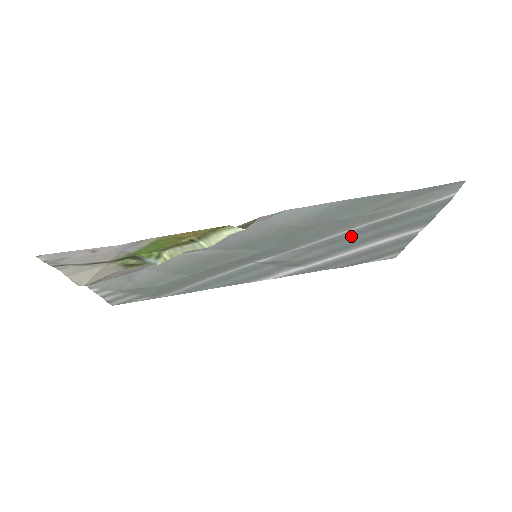
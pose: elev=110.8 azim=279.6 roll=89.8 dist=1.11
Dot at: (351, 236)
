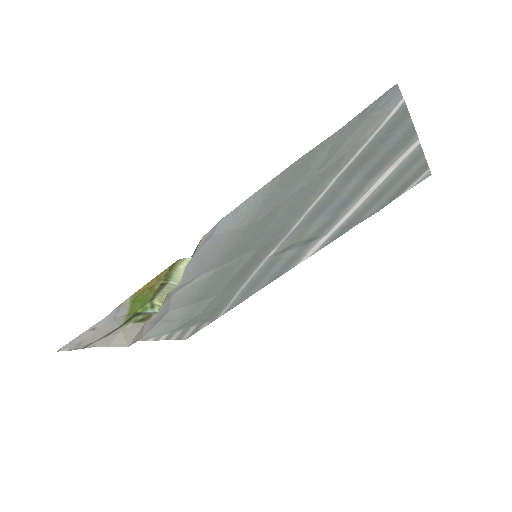
Dot at: (336, 193)
